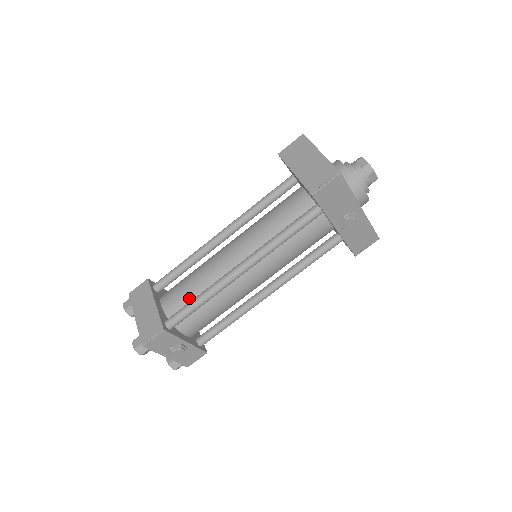
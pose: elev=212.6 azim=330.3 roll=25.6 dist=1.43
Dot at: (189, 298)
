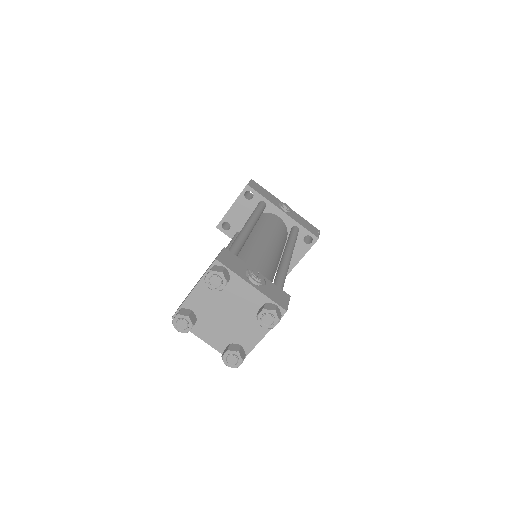
Dot at: occluded
